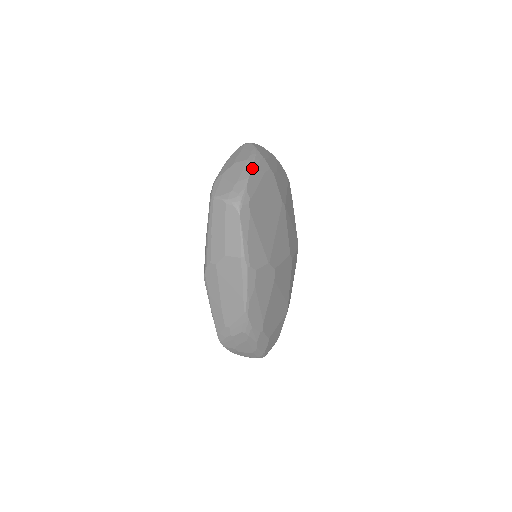
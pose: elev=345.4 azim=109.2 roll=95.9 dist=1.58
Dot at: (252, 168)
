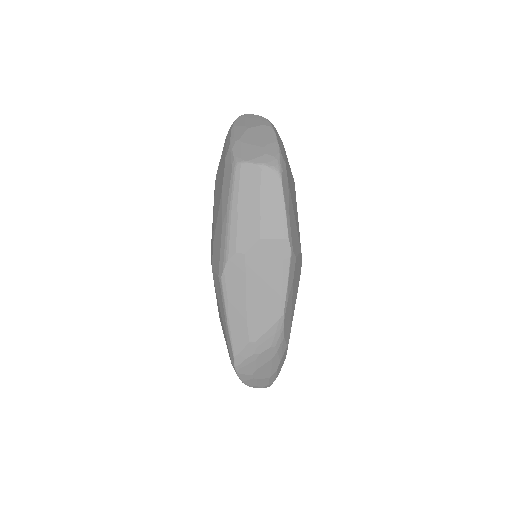
Dot at: (275, 132)
